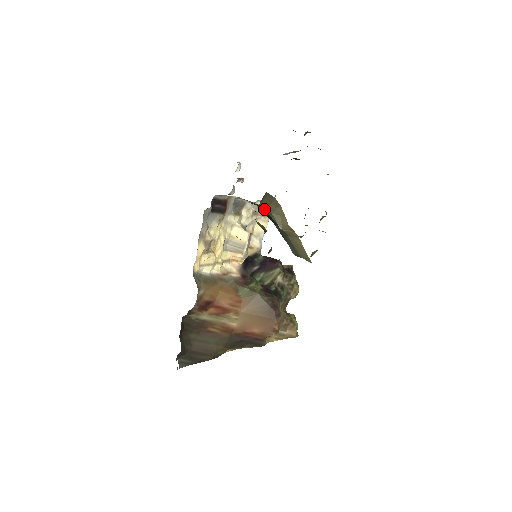
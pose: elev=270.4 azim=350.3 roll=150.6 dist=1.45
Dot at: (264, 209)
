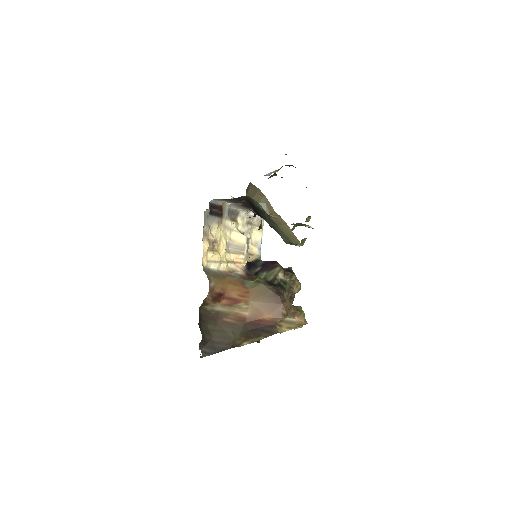
Dot at: (252, 201)
